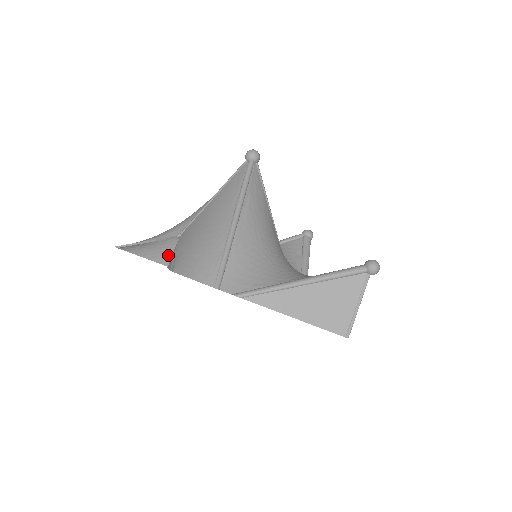
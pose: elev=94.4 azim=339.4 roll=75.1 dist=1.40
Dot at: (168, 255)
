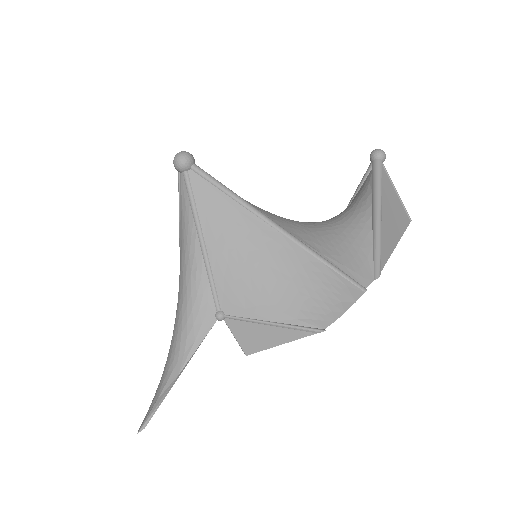
Dot at: occluded
